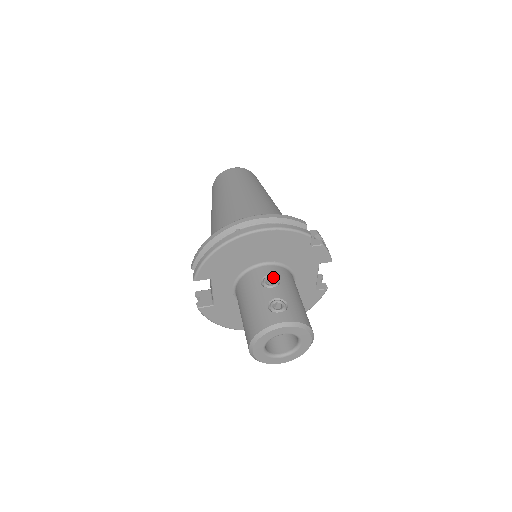
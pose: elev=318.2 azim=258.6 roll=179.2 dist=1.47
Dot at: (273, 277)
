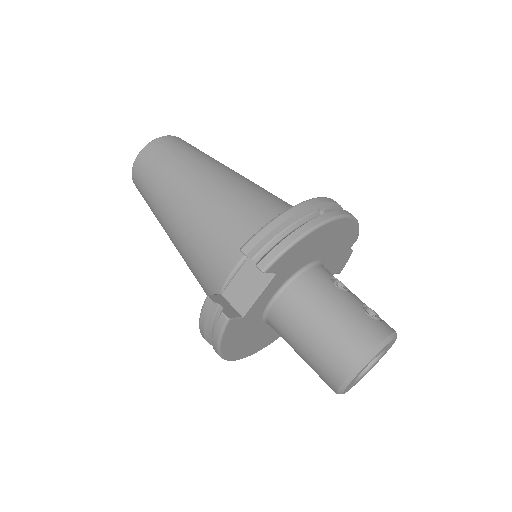
Dot at: occluded
